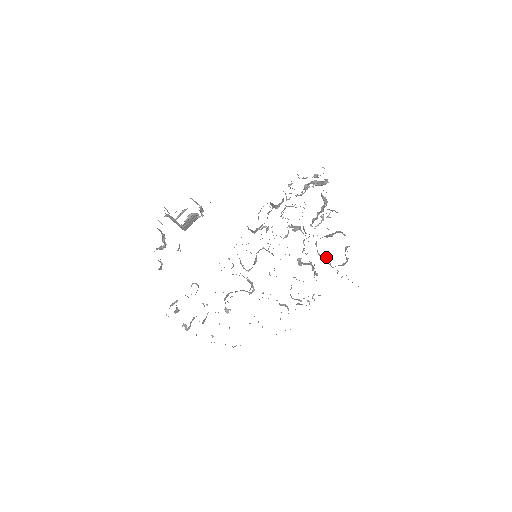
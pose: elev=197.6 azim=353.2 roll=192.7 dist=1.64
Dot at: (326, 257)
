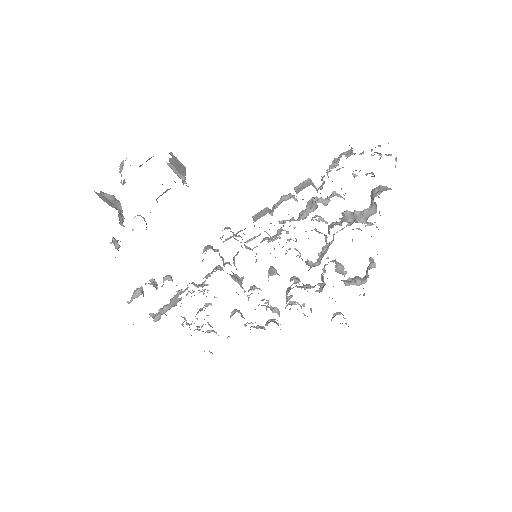
Dot at: (343, 269)
